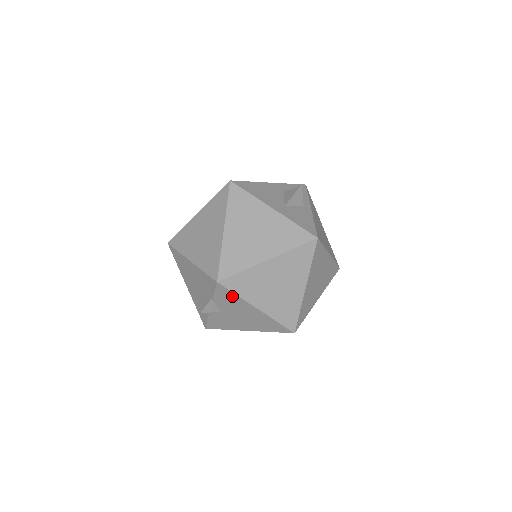
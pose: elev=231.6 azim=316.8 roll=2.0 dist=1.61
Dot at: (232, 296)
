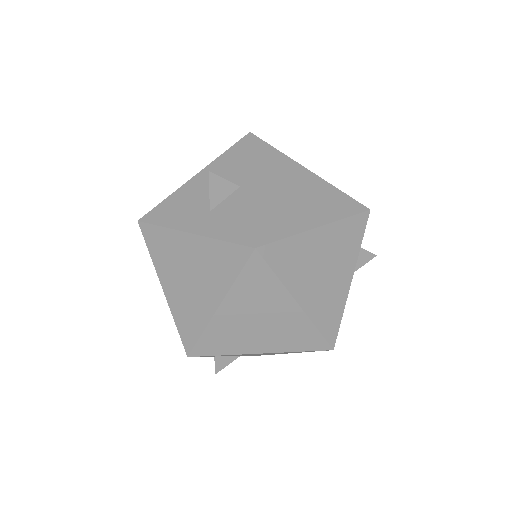
Dot at: (221, 355)
